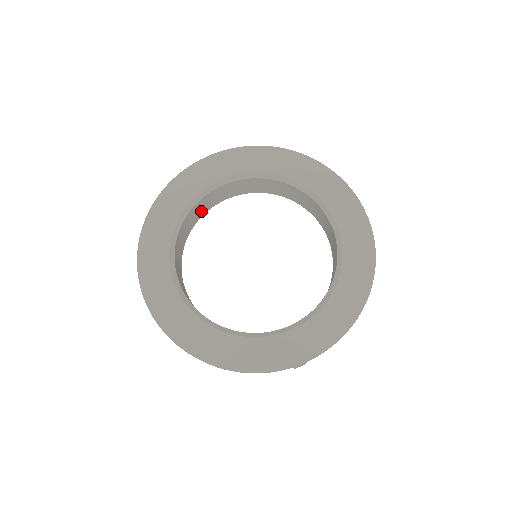
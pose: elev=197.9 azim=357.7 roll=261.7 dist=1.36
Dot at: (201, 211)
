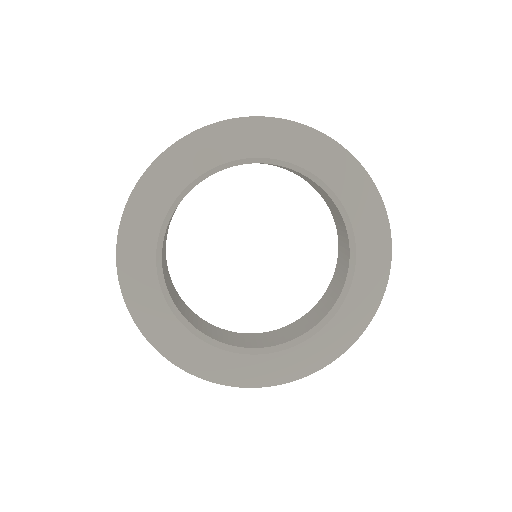
Dot at: (168, 227)
